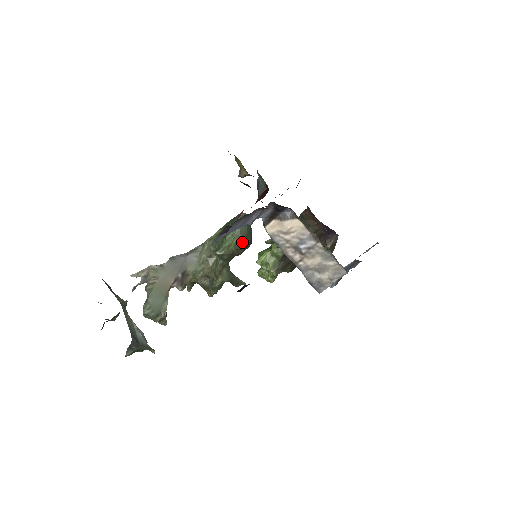
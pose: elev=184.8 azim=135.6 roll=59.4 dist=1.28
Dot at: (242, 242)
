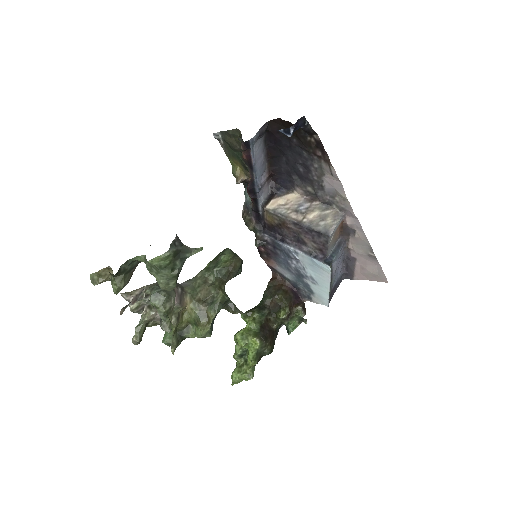
Dot at: (238, 256)
